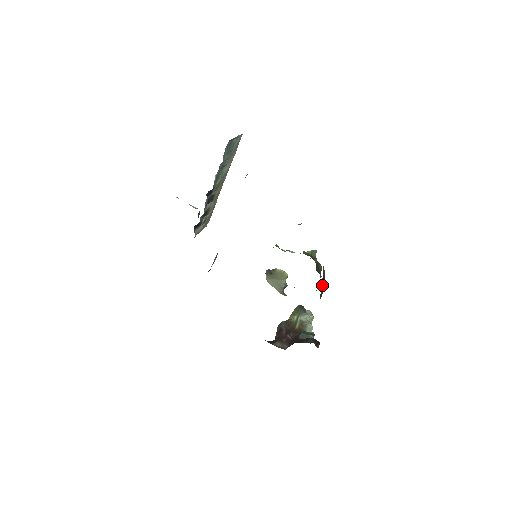
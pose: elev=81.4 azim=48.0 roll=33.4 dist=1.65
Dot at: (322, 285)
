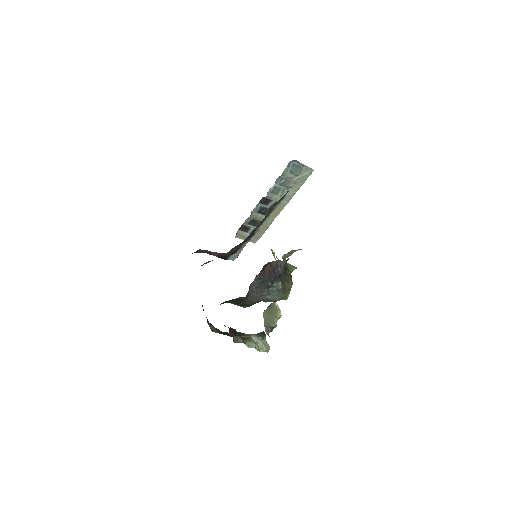
Dot at: (267, 271)
